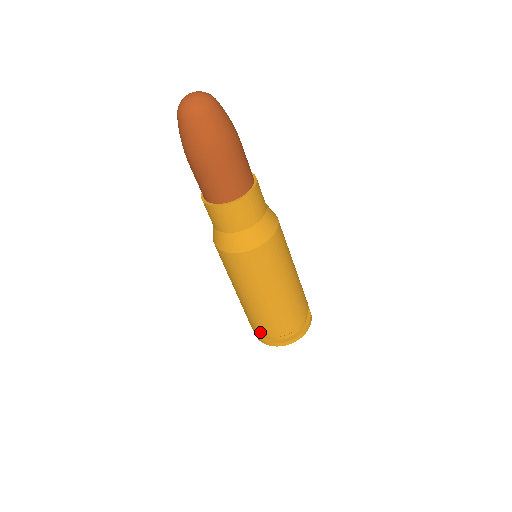
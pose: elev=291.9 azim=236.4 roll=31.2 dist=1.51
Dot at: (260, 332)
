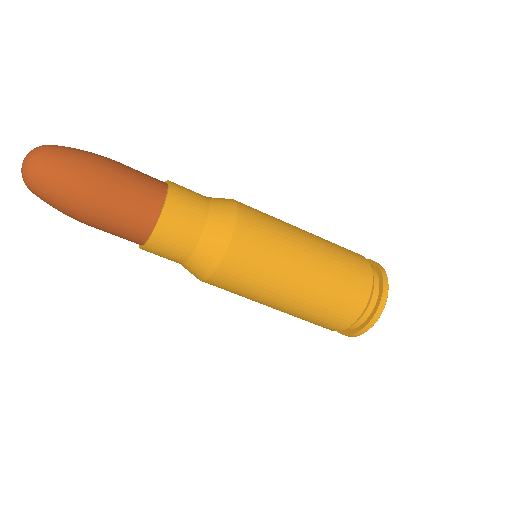
Dot at: (337, 328)
